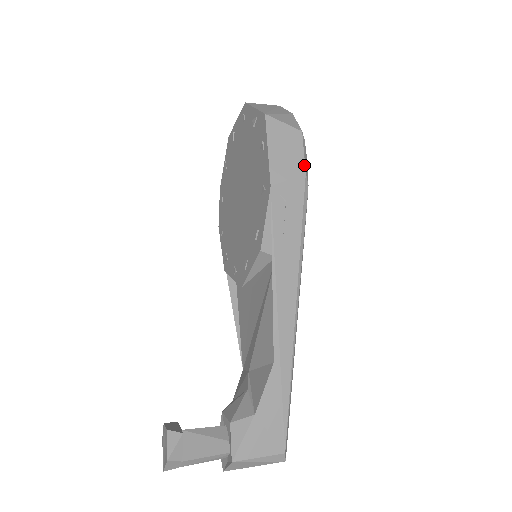
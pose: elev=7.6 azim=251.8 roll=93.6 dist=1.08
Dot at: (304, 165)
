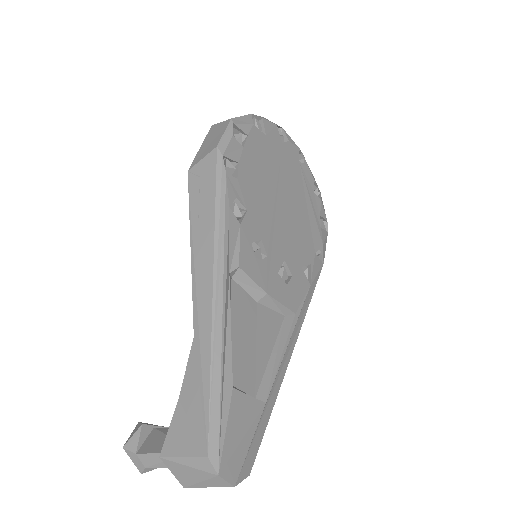
Dot at: (219, 141)
